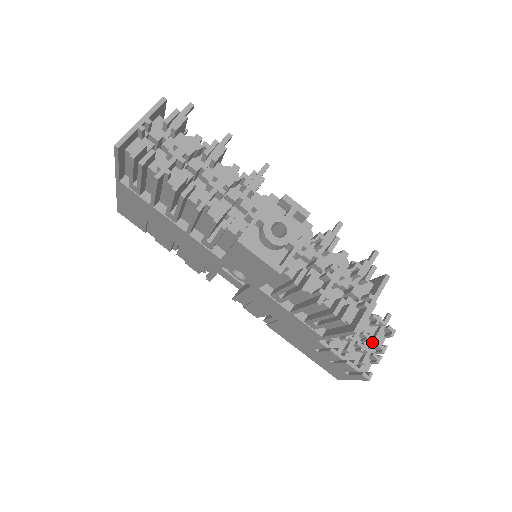
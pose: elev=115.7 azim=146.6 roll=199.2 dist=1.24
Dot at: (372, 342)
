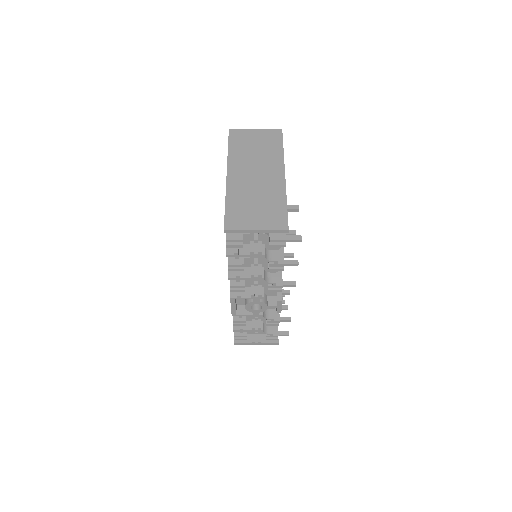
Dot at: occluded
